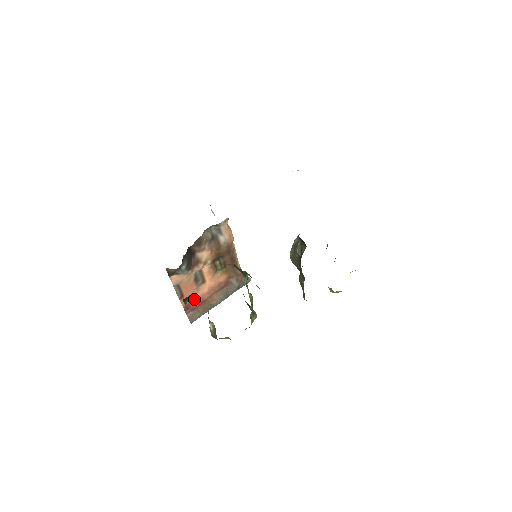
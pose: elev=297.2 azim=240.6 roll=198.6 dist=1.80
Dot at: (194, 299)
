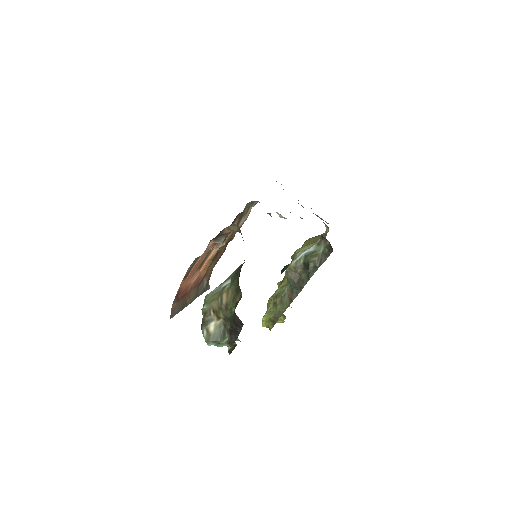
Dot at: (184, 286)
